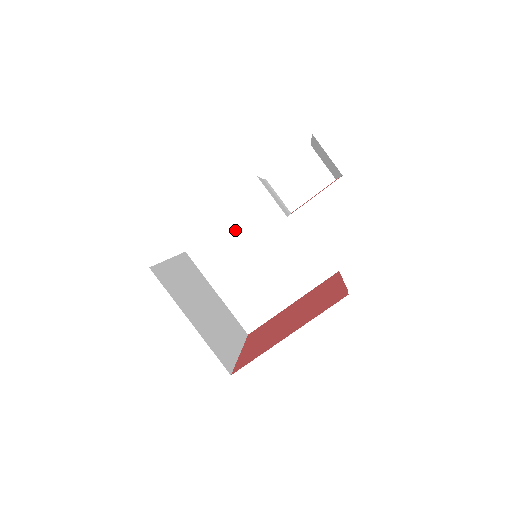
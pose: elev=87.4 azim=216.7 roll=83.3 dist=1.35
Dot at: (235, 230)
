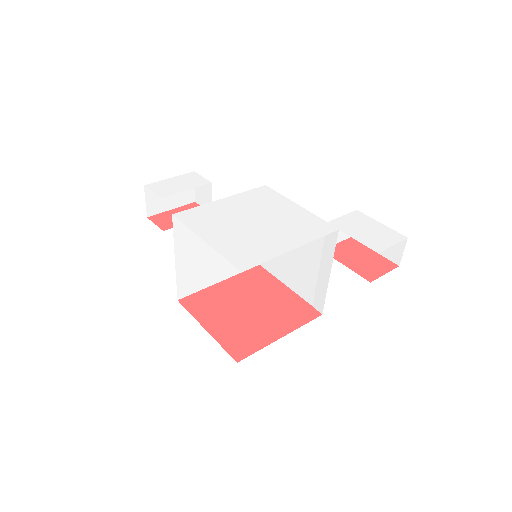
Dot at: occluded
